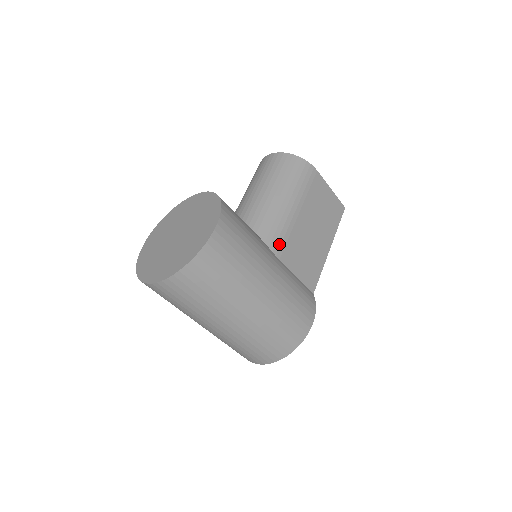
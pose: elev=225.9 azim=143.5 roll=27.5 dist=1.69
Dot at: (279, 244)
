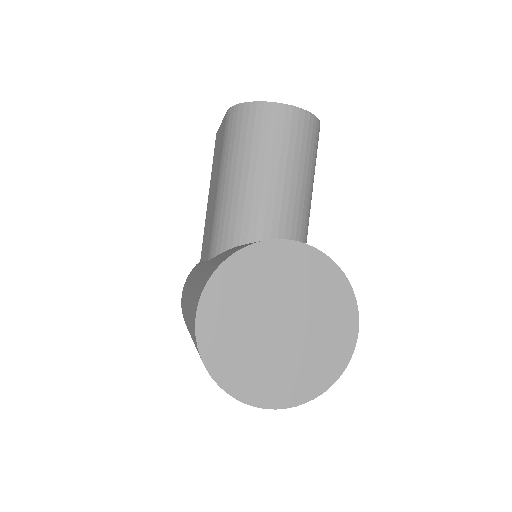
Dot at: occluded
